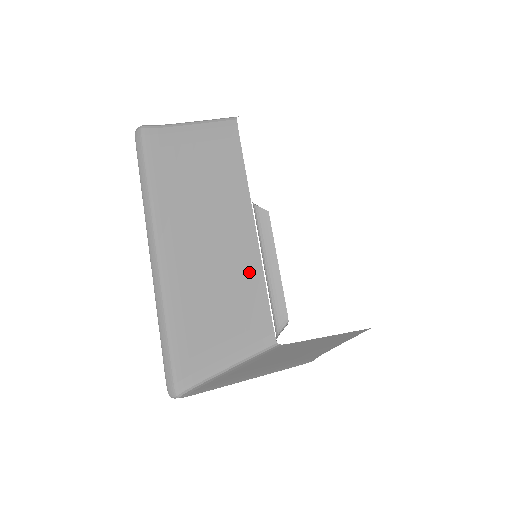
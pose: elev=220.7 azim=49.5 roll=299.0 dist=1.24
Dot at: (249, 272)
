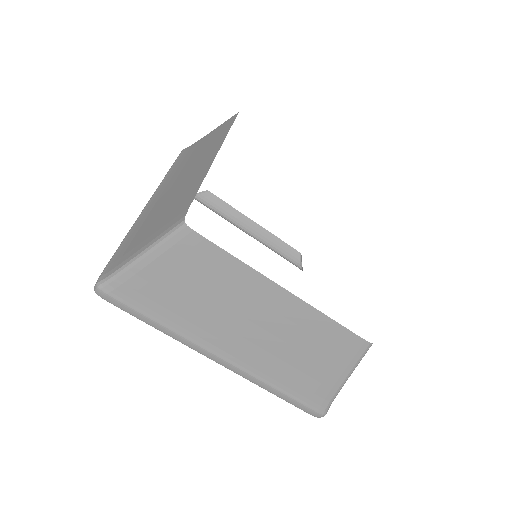
Dot at: (311, 321)
